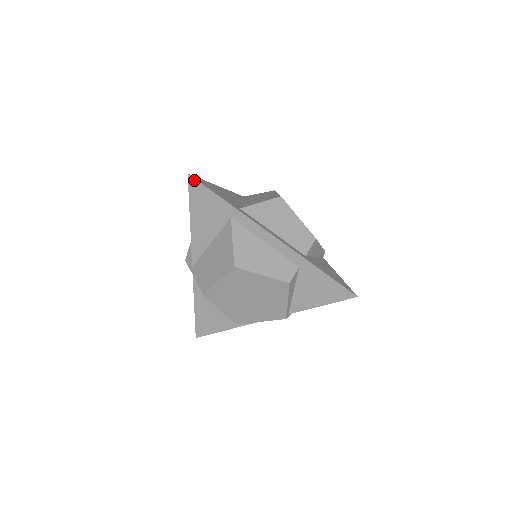
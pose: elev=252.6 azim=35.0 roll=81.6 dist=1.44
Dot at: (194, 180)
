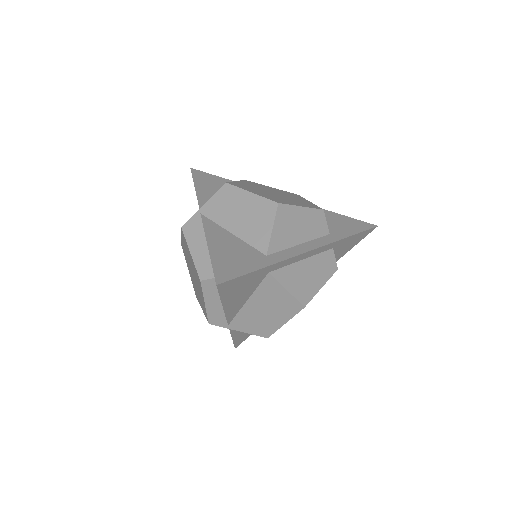
Dot at: (225, 283)
